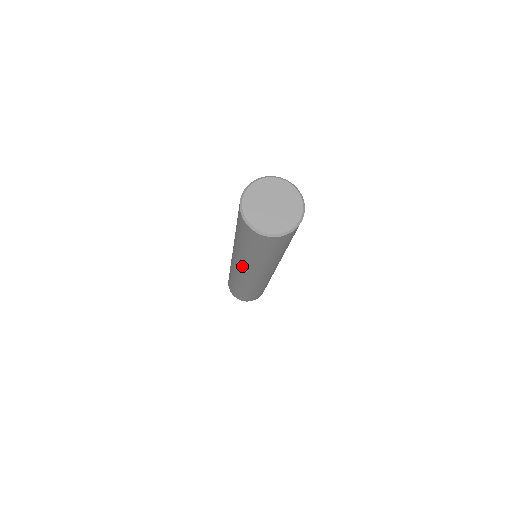
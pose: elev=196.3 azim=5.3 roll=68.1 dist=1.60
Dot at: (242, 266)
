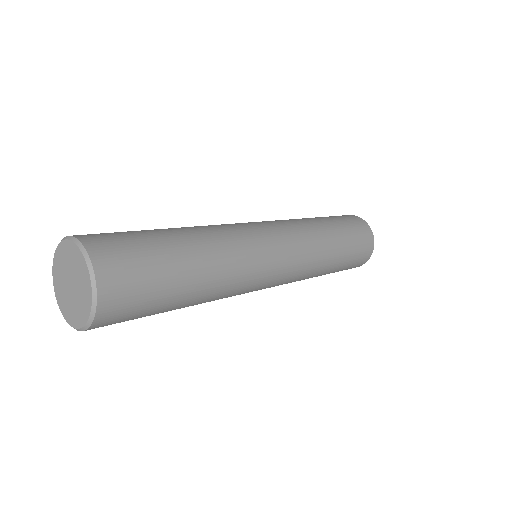
Dot at: occluded
